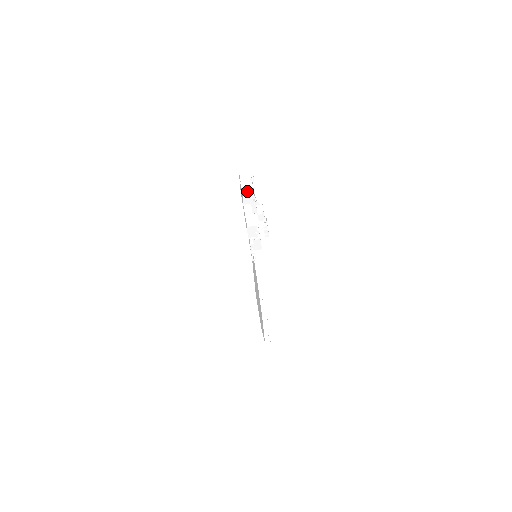
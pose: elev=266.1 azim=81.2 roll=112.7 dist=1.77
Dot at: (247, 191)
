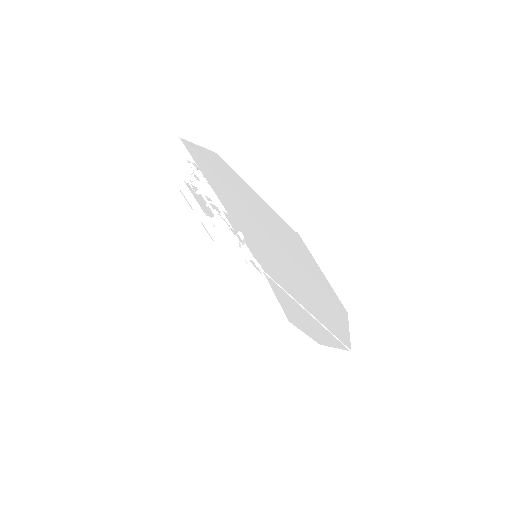
Dot at: (230, 255)
